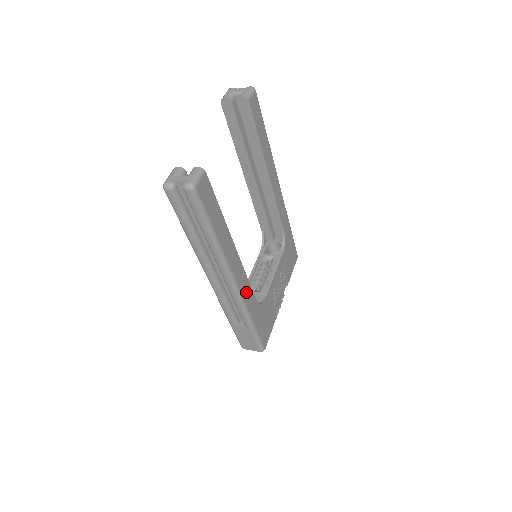
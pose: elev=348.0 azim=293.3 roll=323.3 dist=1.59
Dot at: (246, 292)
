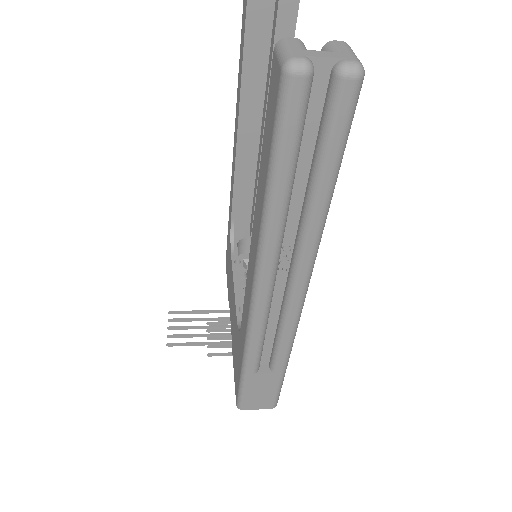
Dot at: occluded
